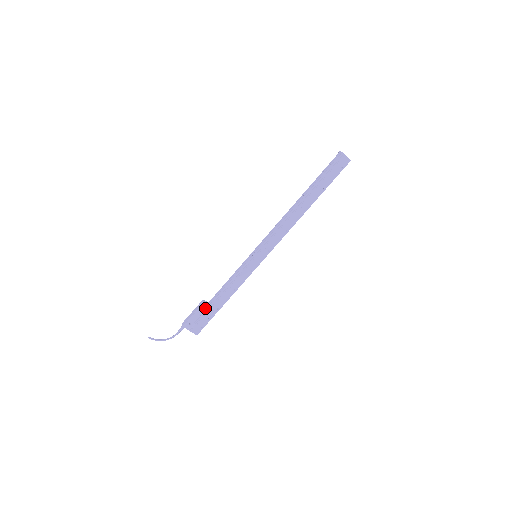
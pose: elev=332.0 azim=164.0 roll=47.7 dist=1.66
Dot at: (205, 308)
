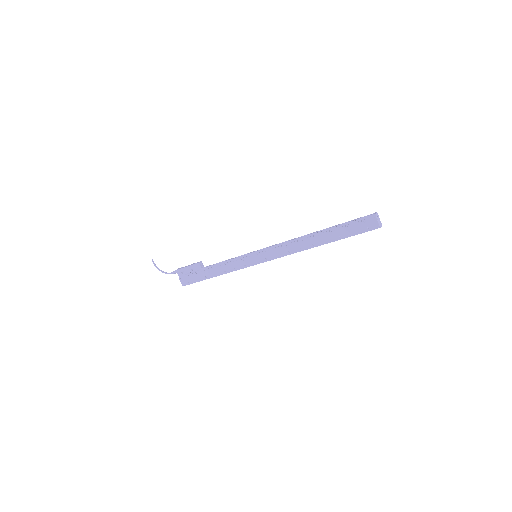
Dot at: (198, 269)
